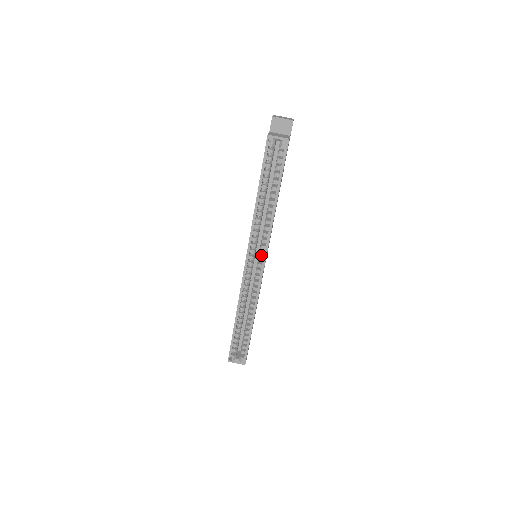
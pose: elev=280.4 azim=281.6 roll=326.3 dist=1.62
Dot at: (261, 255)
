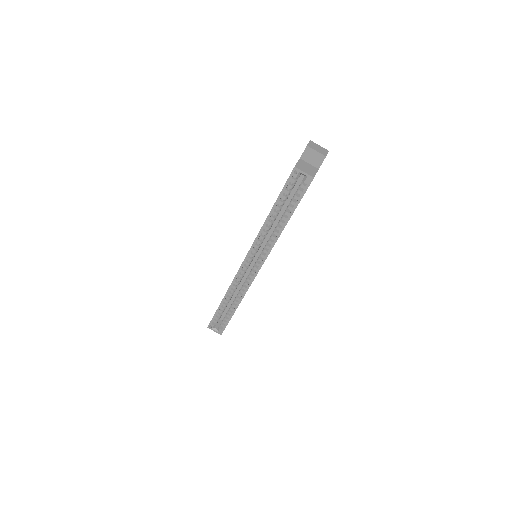
Dot at: occluded
